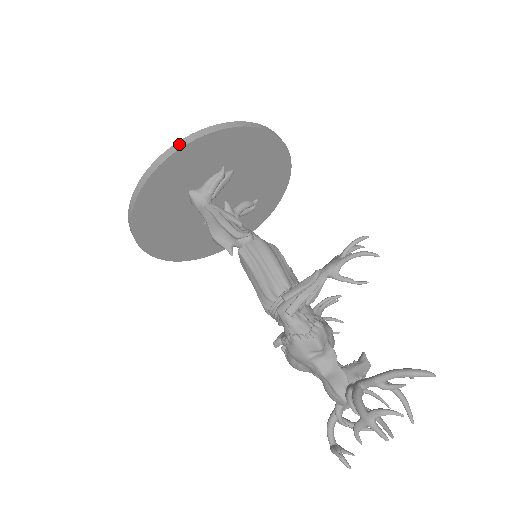
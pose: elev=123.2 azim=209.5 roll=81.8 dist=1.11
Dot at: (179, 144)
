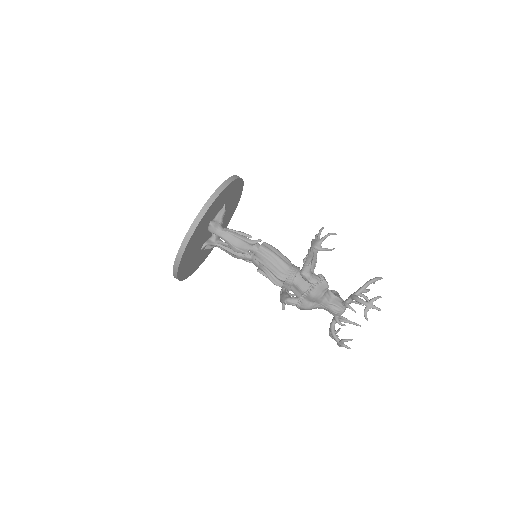
Dot at: (218, 190)
